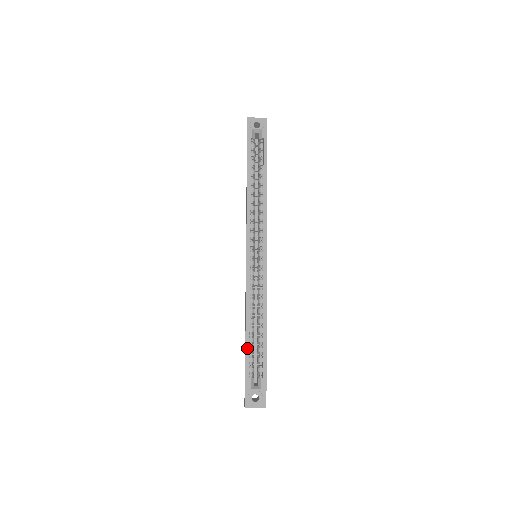
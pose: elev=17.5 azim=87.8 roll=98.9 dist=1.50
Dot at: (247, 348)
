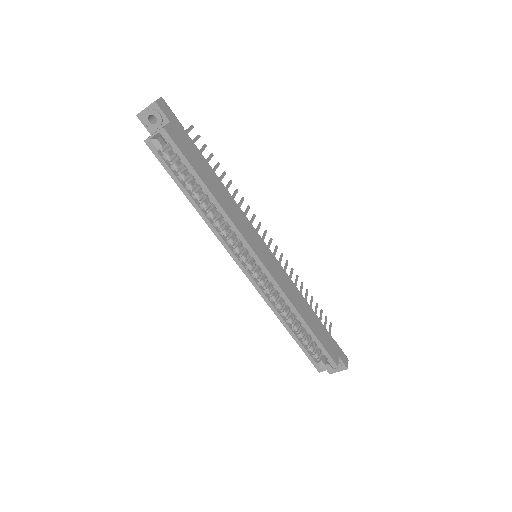
Dot at: (299, 344)
